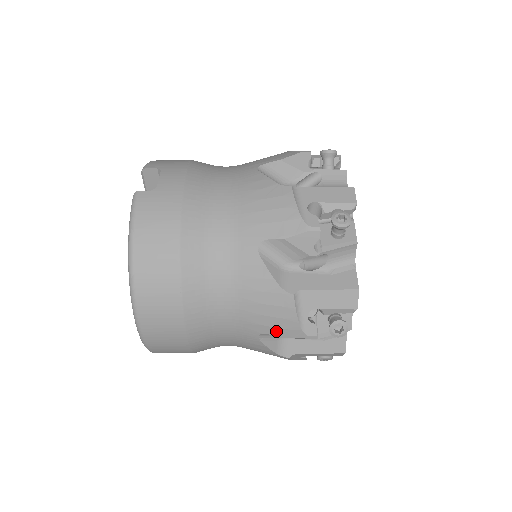
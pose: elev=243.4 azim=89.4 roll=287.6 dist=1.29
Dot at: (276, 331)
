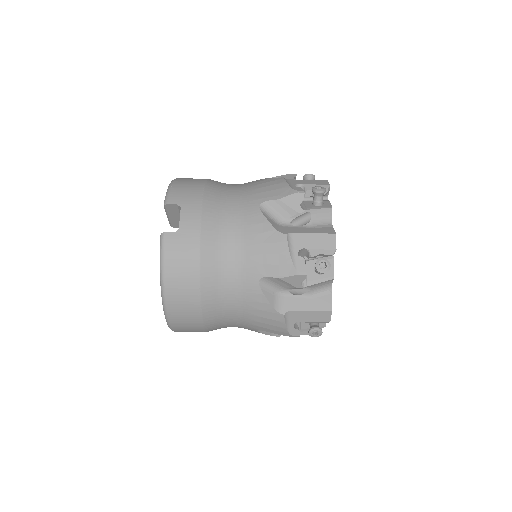
Dot at: (270, 331)
